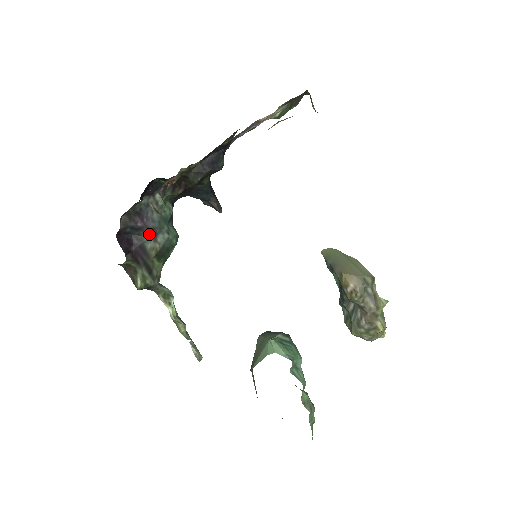
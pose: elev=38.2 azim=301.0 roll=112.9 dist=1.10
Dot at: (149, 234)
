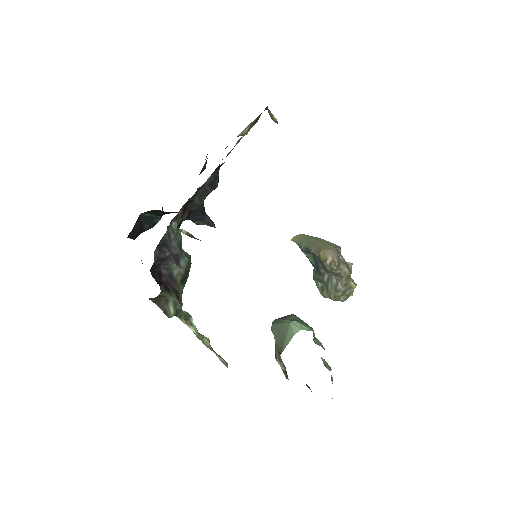
Dot at: (175, 261)
